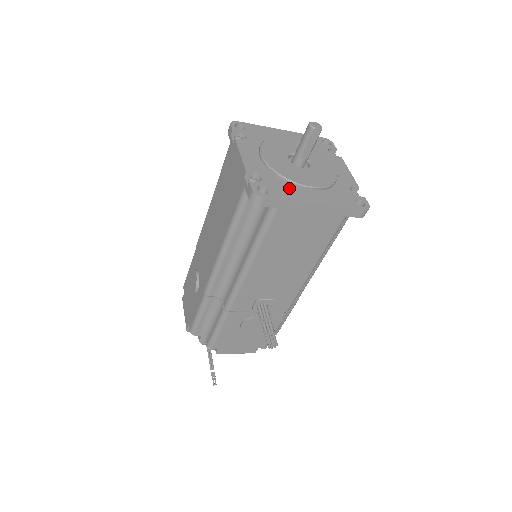
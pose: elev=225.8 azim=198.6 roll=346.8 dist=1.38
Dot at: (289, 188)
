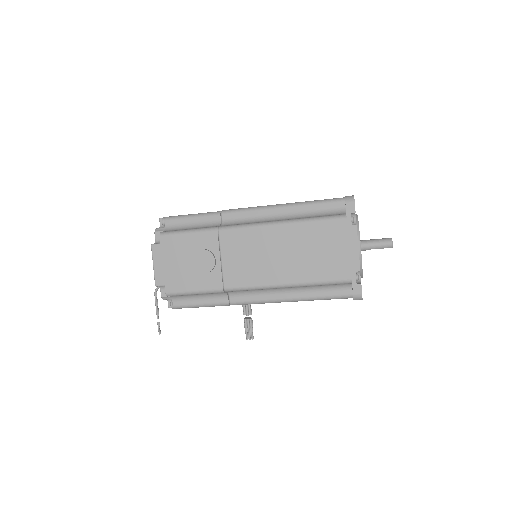
Dot at: occluded
